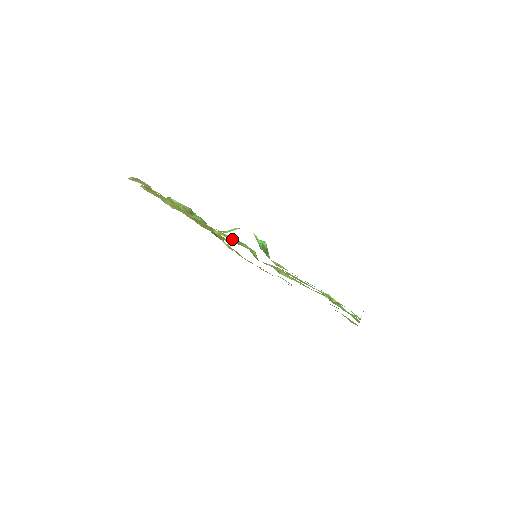
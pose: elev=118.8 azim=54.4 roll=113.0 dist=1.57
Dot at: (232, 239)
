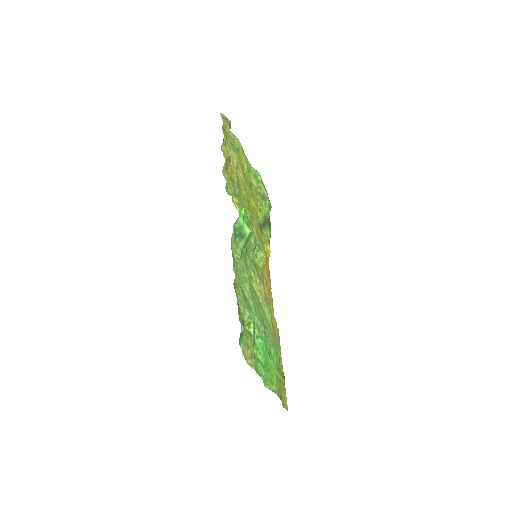
Dot at: occluded
